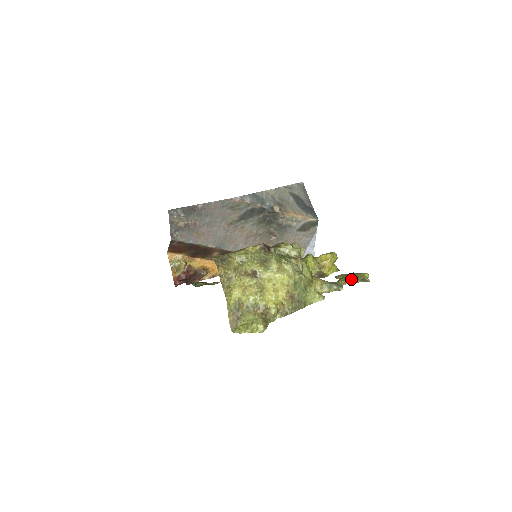
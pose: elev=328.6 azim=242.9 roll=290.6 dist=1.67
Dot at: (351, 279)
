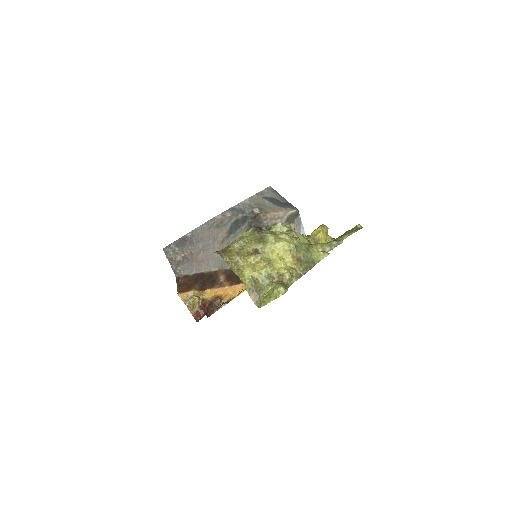
Dot at: (346, 234)
